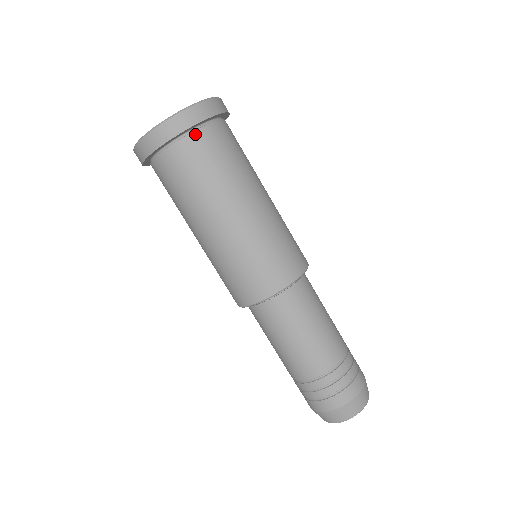
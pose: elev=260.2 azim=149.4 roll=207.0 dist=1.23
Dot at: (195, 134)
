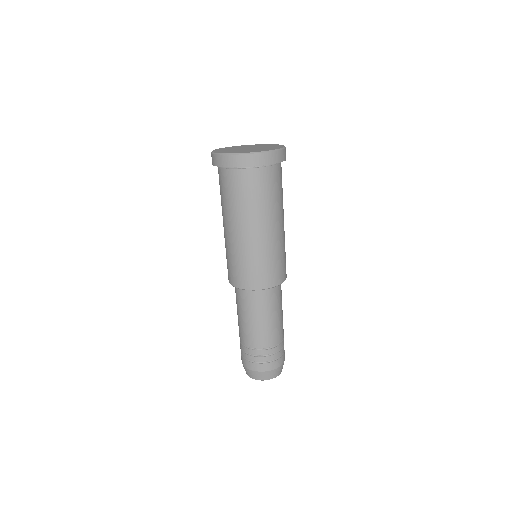
Dot at: (238, 171)
